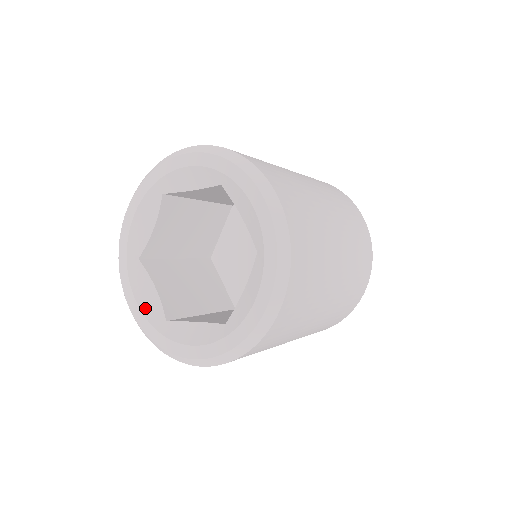
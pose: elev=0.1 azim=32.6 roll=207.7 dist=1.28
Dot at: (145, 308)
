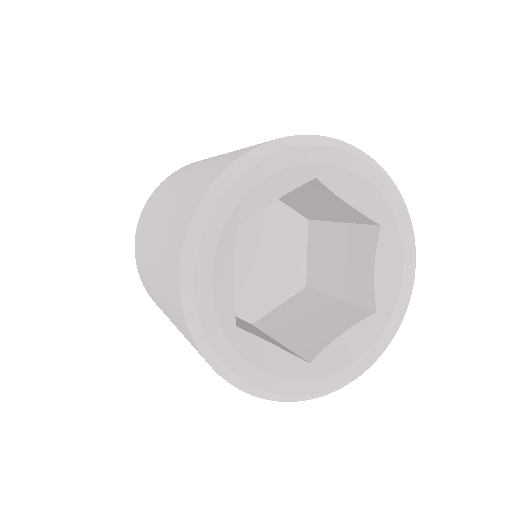
Dot at: (281, 371)
